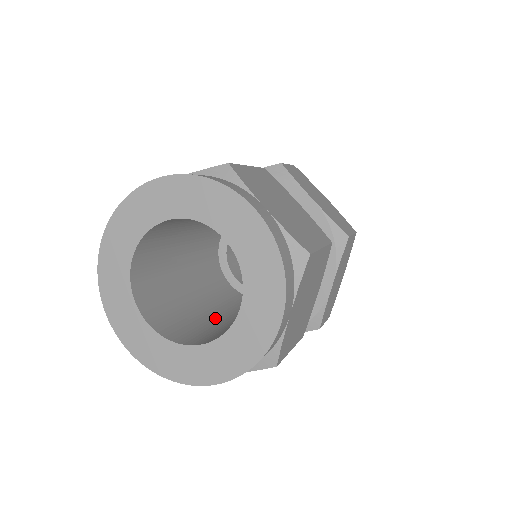
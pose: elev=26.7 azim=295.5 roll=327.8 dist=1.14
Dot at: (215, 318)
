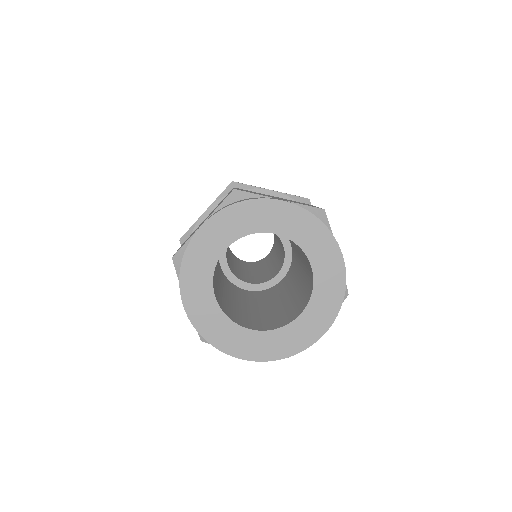
Dot at: (233, 301)
